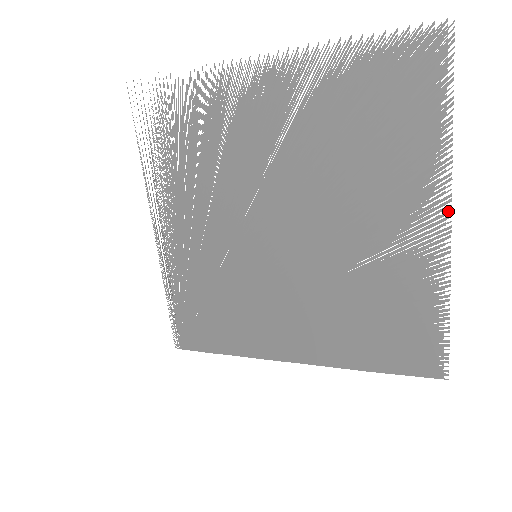
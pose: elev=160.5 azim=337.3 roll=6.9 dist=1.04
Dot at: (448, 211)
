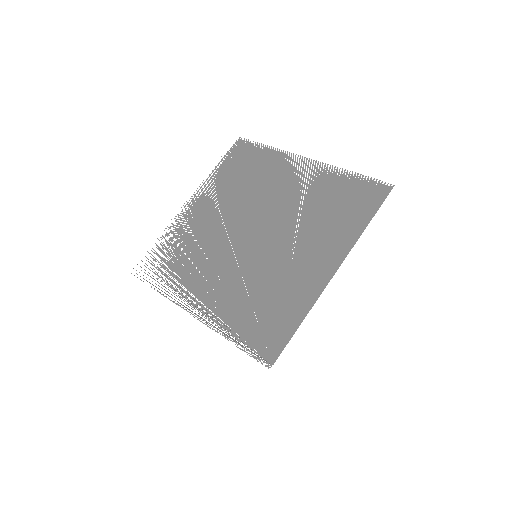
Dot at: occluded
